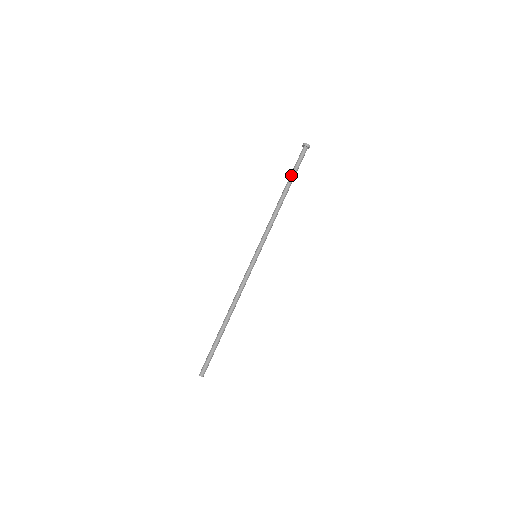
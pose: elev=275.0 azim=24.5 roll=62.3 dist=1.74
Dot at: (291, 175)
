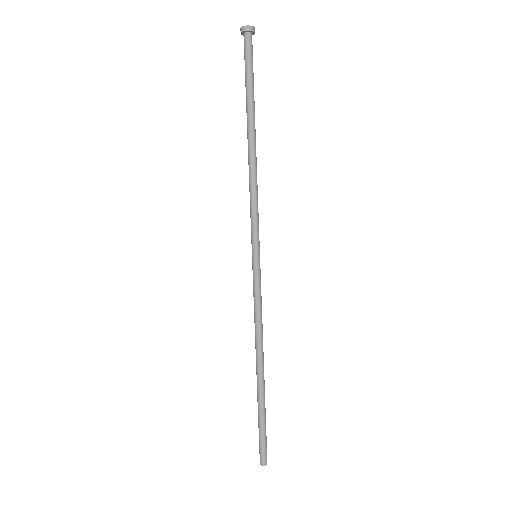
Dot at: (249, 95)
